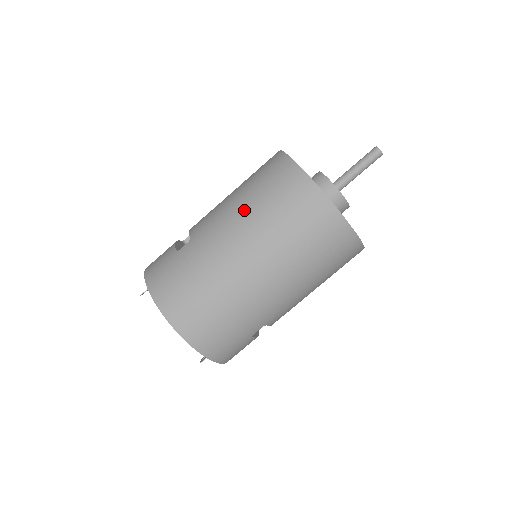
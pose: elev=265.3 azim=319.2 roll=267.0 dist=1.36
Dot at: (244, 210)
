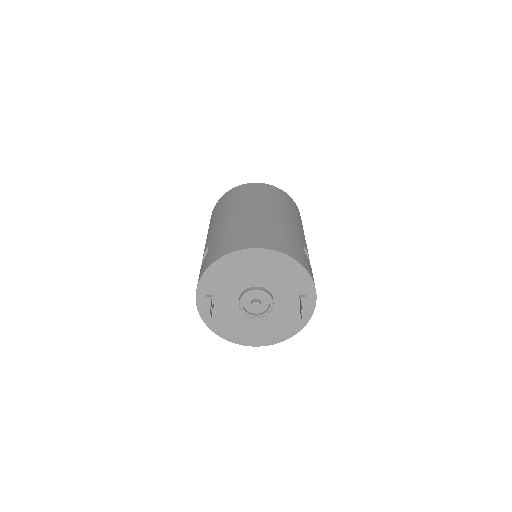
Dot at: (222, 212)
